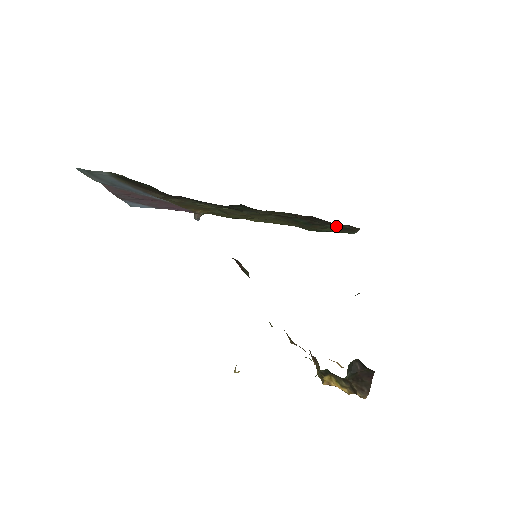
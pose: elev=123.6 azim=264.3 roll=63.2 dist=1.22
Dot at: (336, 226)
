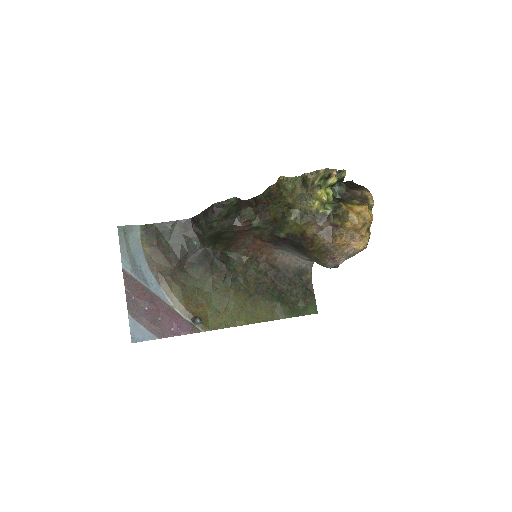
Dot at: (298, 291)
